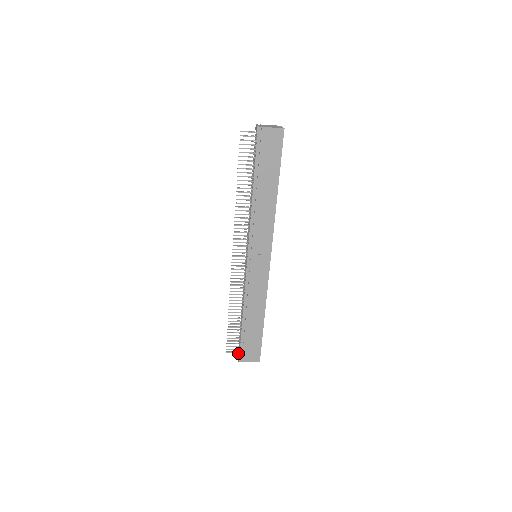
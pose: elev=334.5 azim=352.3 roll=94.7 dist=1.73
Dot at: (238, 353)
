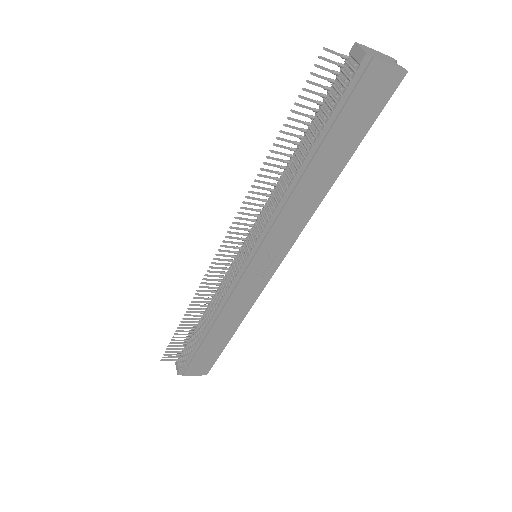
Dot at: (178, 362)
